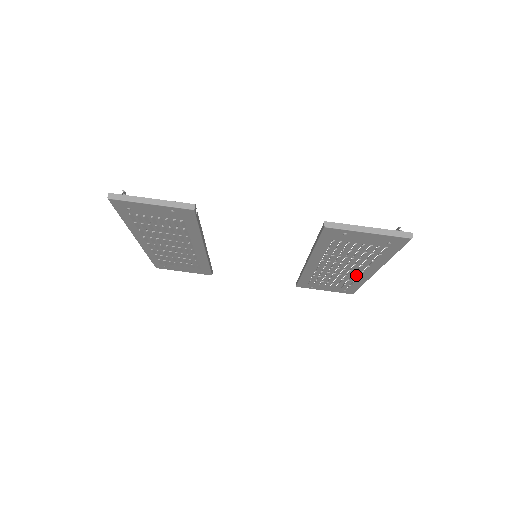
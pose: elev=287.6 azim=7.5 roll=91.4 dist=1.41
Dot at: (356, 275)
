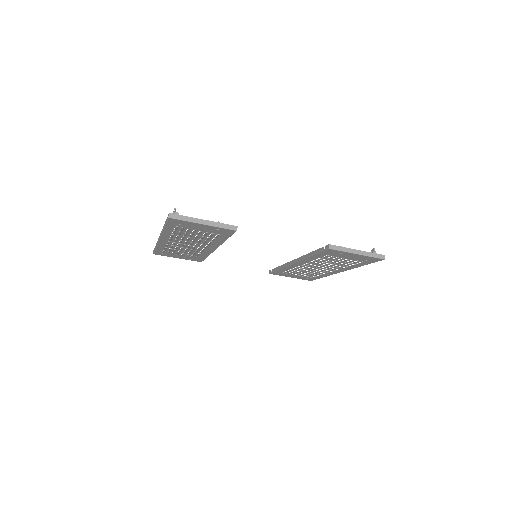
Dot at: (325, 272)
